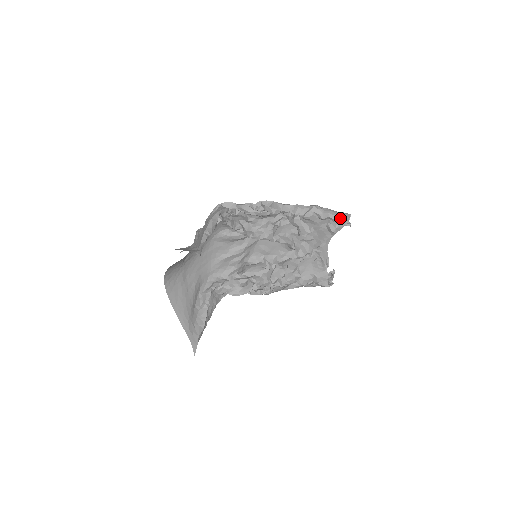
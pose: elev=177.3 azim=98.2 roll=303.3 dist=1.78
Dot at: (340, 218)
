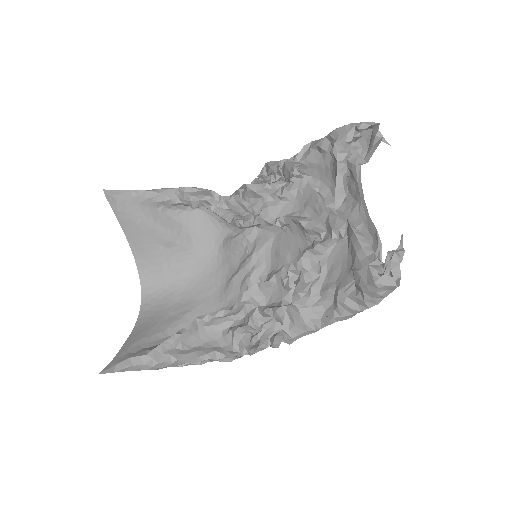
Dot at: (340, 127)
